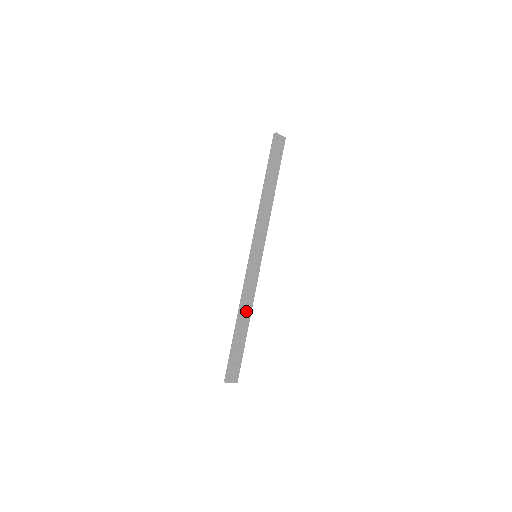
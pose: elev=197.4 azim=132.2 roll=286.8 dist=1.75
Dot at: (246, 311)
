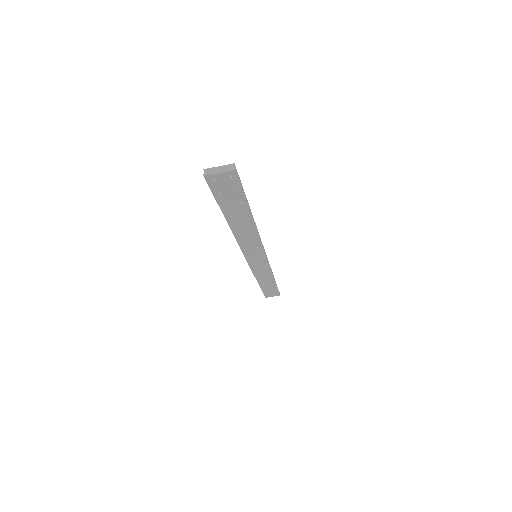
Dot at: occluded
